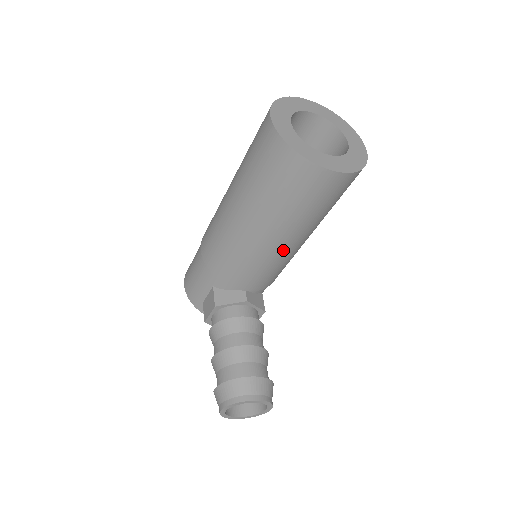
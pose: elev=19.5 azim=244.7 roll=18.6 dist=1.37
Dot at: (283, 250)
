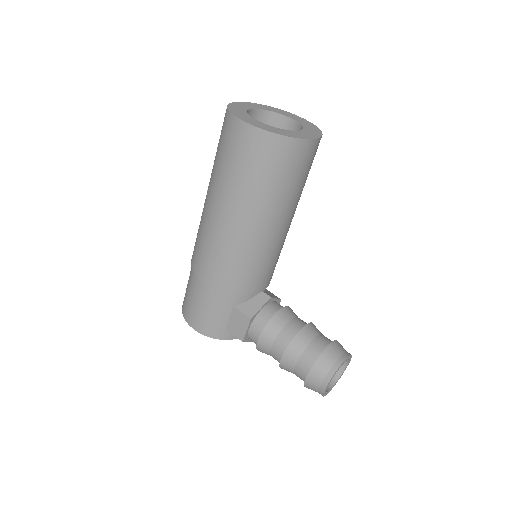
Dot at: (285, 233)
